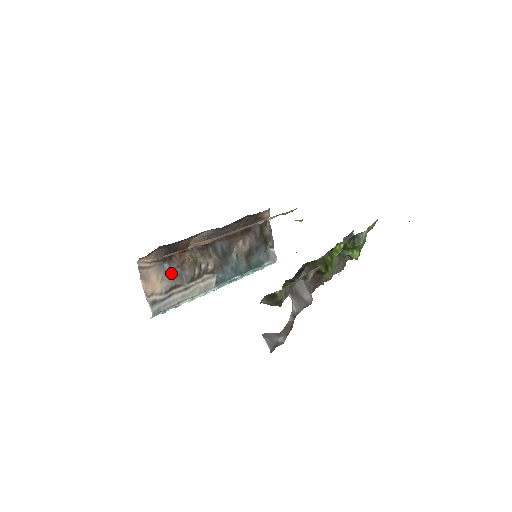
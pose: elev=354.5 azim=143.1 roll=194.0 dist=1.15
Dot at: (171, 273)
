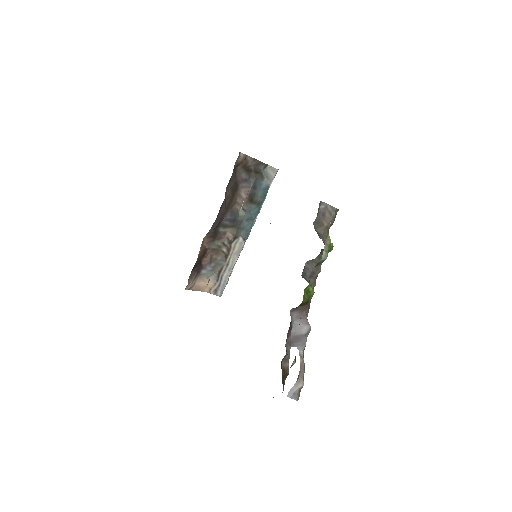
Dot at: (210, 270)
